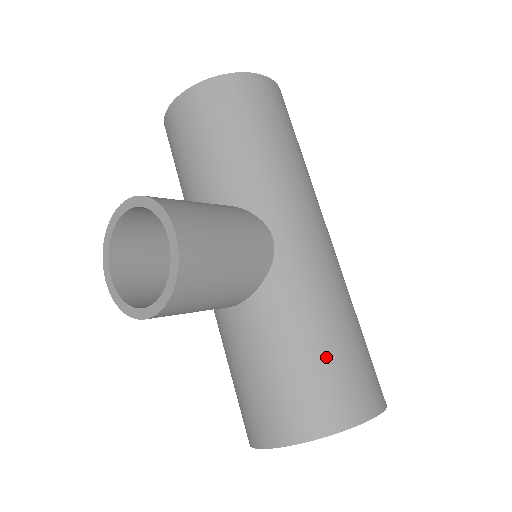
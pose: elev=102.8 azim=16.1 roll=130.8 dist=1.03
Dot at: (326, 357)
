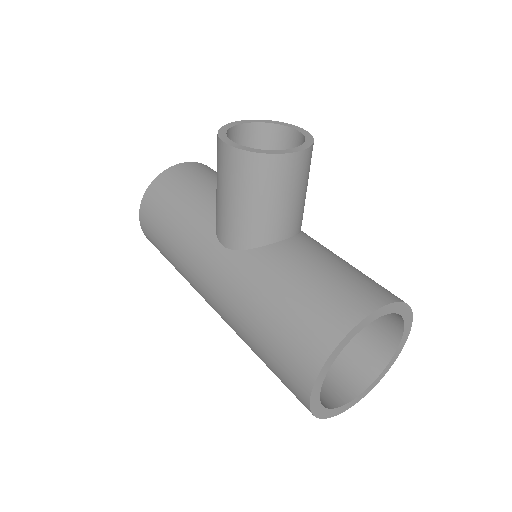
Dot at: occluded
